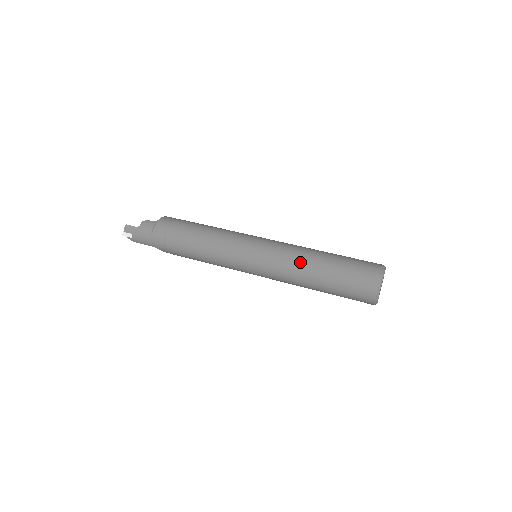
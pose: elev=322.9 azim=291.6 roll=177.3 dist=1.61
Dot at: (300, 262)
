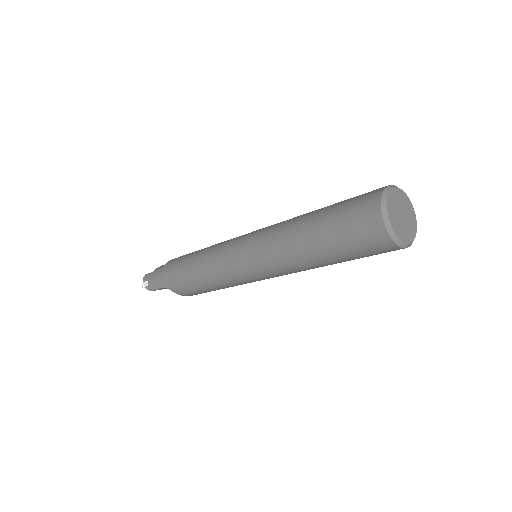
Dot at: (288, 224)
